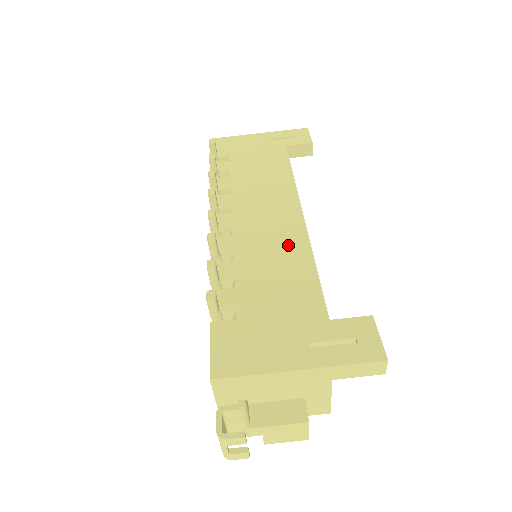
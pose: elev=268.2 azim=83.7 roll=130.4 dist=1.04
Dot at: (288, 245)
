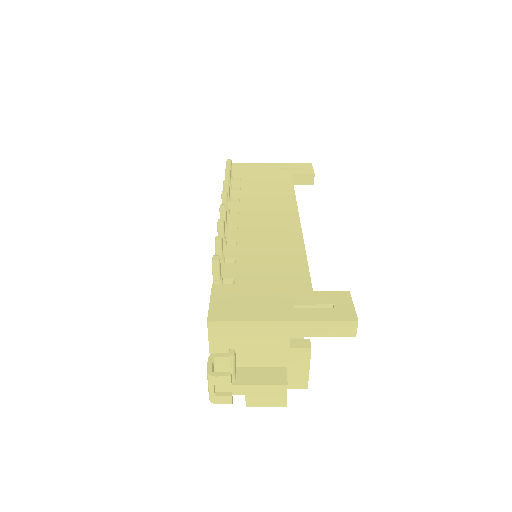
Dot at: (284, 239)
